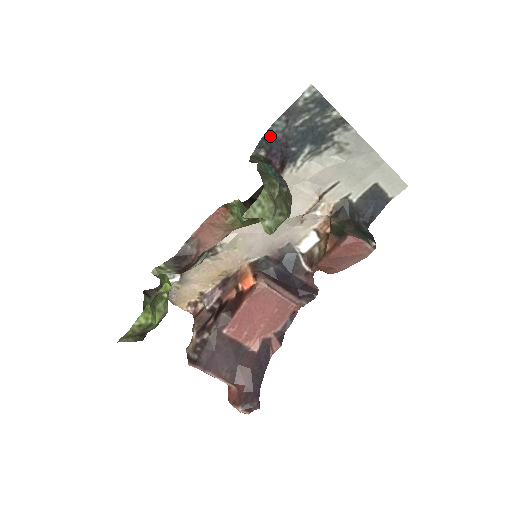
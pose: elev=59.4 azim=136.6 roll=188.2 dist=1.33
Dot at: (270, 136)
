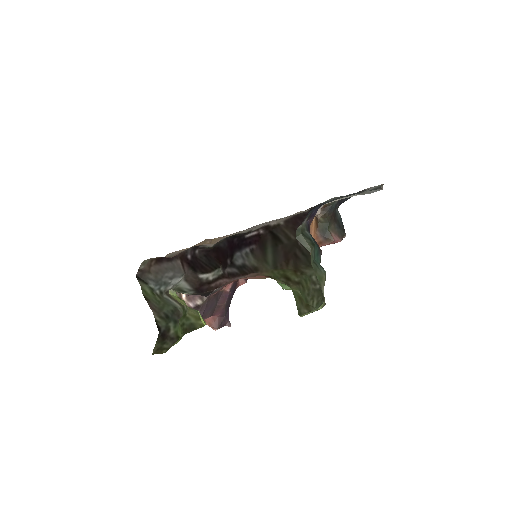
Dot at: (317, 206)
